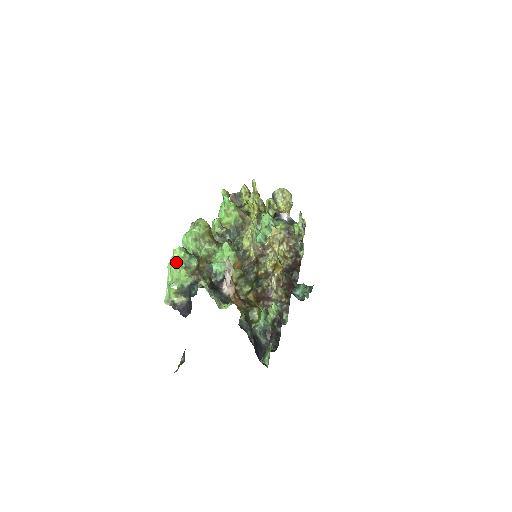
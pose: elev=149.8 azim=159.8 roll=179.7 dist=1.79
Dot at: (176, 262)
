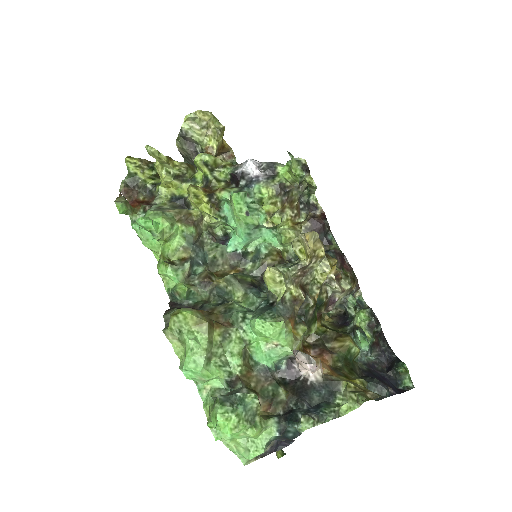
Dot at: (232, 433)
